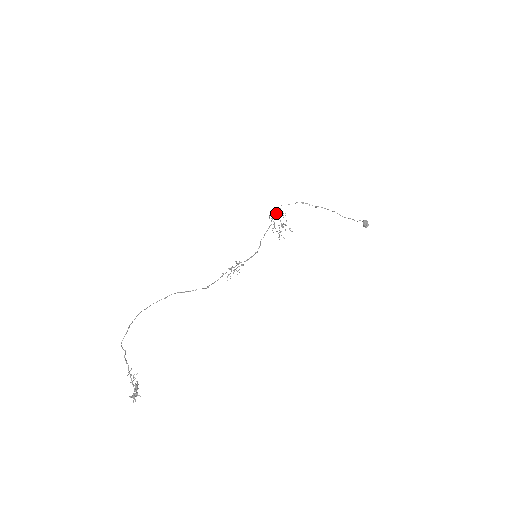
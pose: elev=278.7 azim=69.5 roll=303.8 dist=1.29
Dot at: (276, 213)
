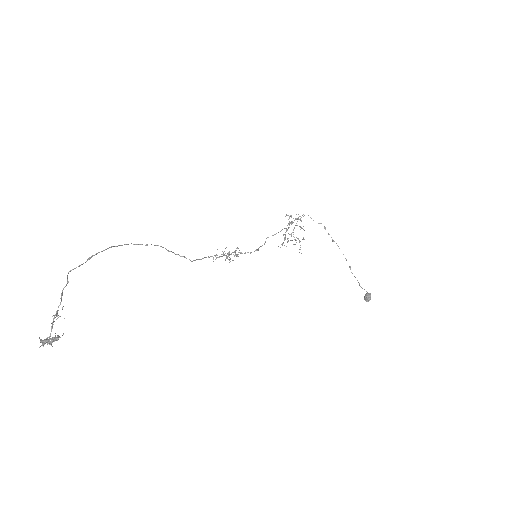
Dot at: (296, 219)
